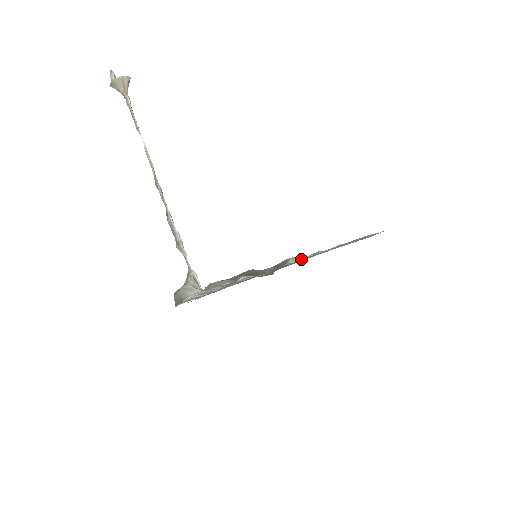
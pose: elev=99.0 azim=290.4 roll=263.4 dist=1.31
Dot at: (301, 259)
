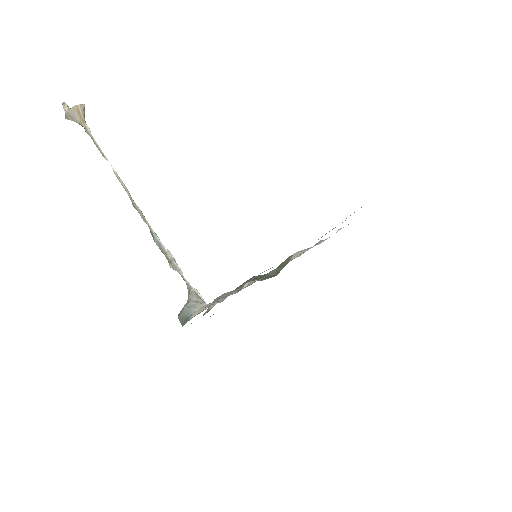
Dot at: (304, 252)
